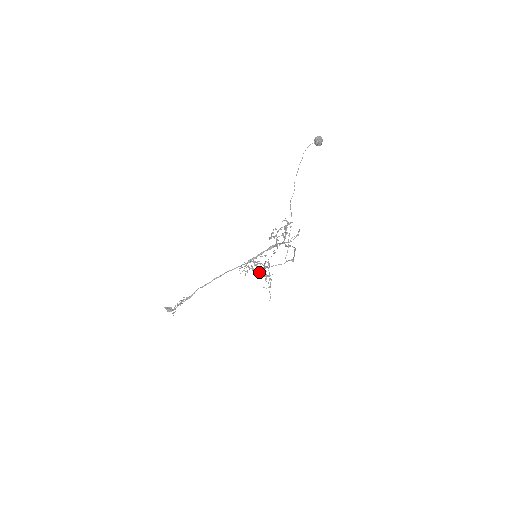
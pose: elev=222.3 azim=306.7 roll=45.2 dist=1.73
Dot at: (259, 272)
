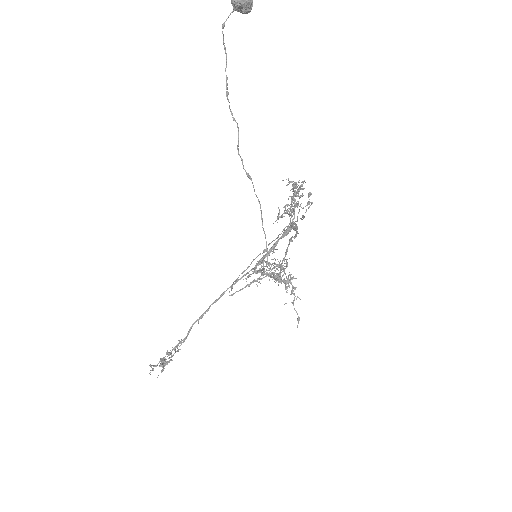
Dot at: (275, 278)
